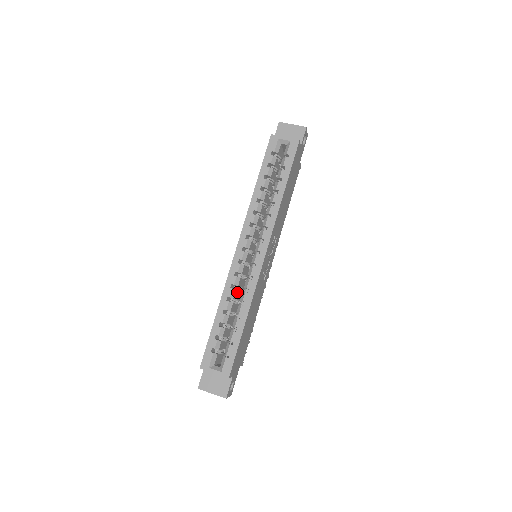
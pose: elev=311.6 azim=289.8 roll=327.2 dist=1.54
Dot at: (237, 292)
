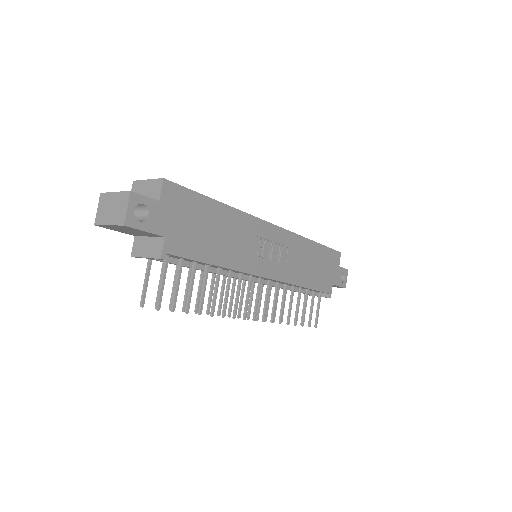
Dot at: occluded
